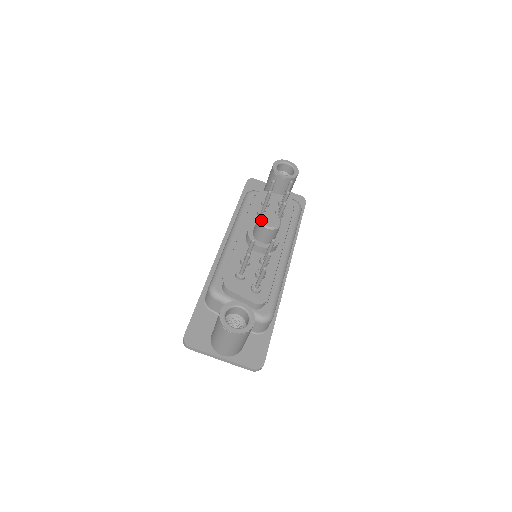
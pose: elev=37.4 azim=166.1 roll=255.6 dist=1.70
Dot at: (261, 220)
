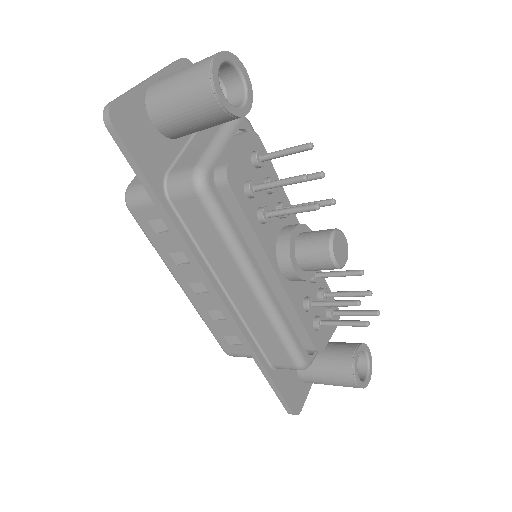
Dot at: (340, 265)
